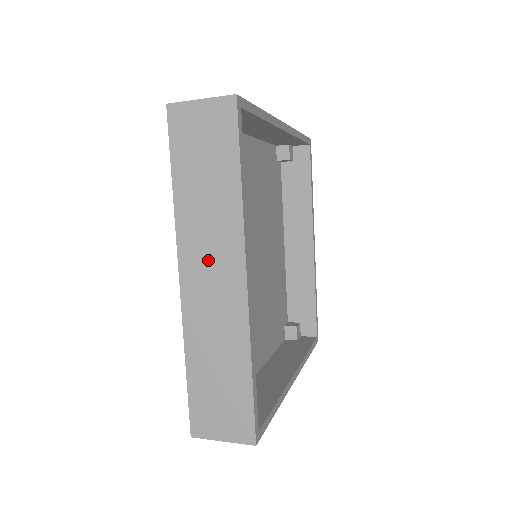
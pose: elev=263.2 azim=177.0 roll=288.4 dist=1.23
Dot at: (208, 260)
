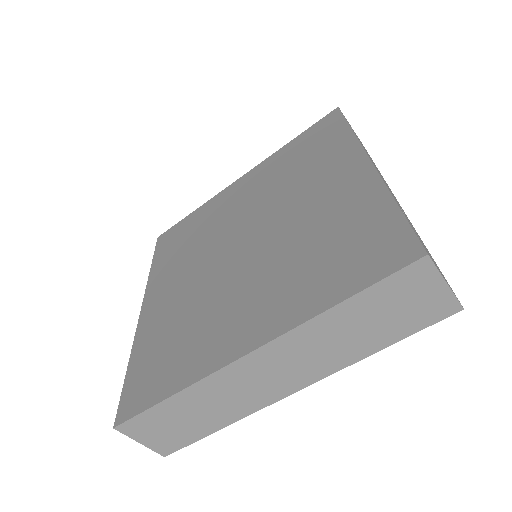
Dot at: (287, 364)
